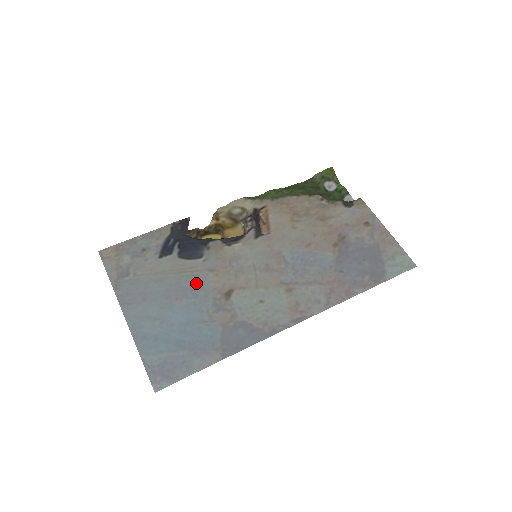
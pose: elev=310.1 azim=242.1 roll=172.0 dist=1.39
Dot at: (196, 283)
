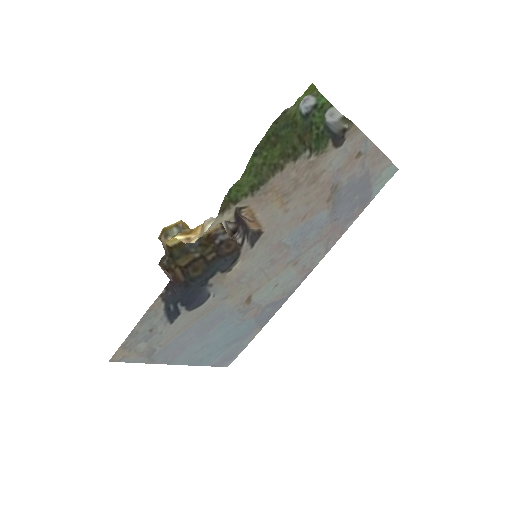
Dot at: (218, 313)
